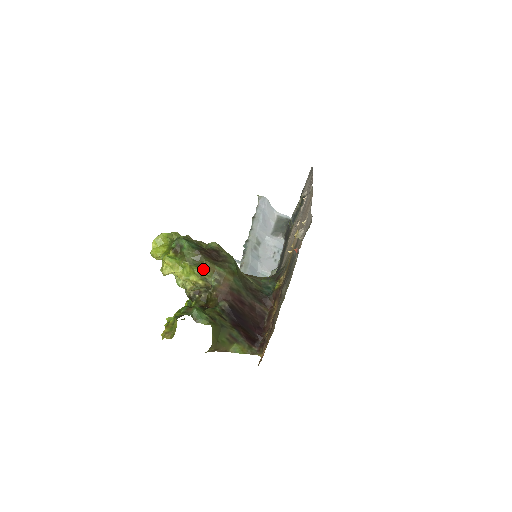
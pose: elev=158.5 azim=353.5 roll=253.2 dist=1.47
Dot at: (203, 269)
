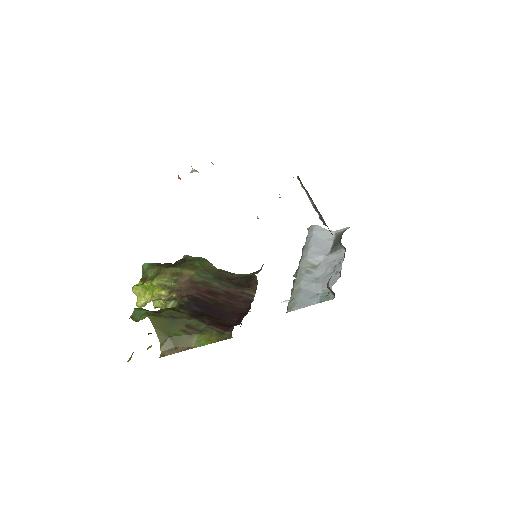
Dot at: (160, 277)
